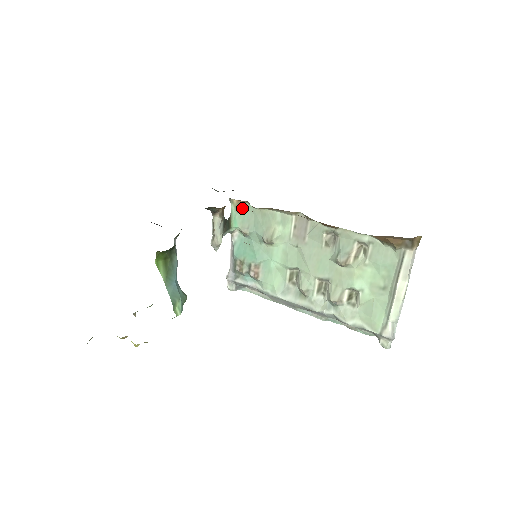
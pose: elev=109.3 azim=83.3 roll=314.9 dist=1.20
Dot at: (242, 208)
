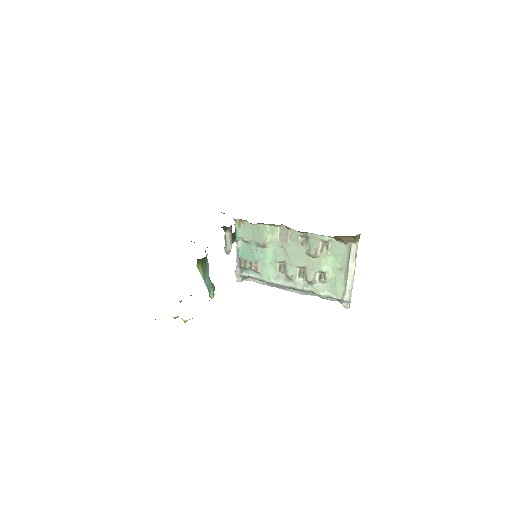
Dot at: (243, 224)
